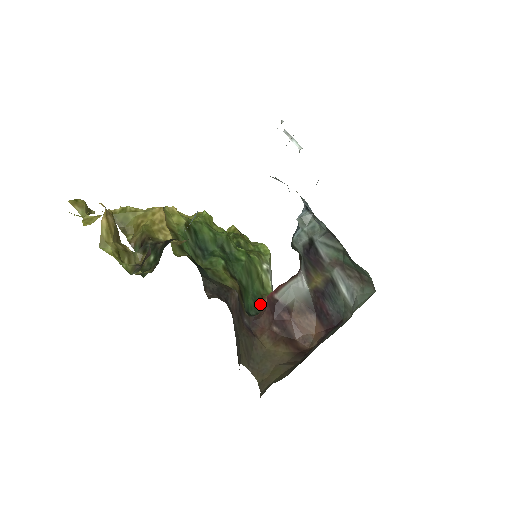
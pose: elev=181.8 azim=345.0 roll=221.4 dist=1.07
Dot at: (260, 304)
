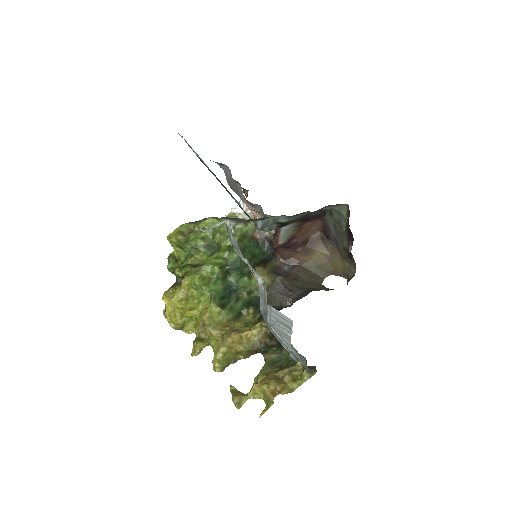
Dot at: (258, 242)
